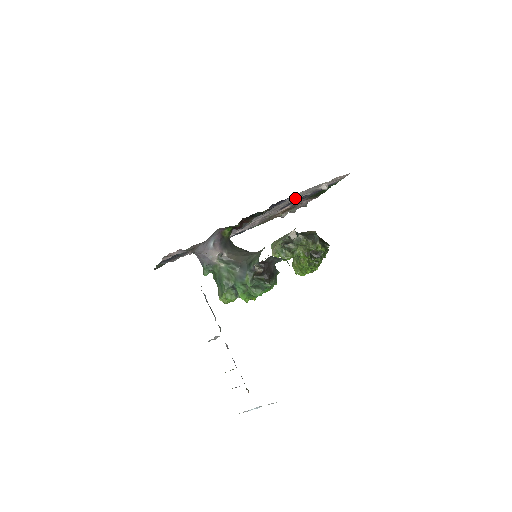
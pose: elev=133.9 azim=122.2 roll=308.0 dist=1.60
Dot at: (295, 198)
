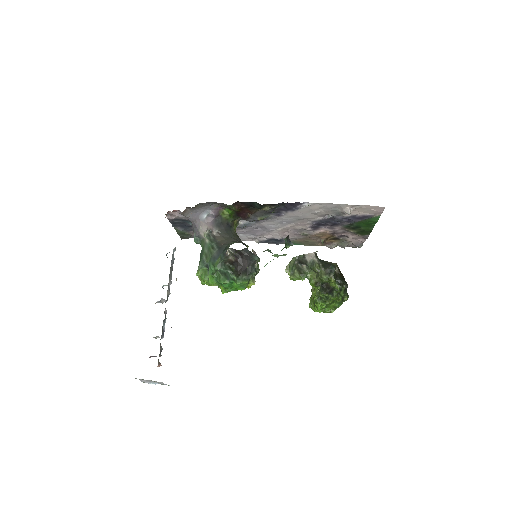
Dot at: (316, 213)
